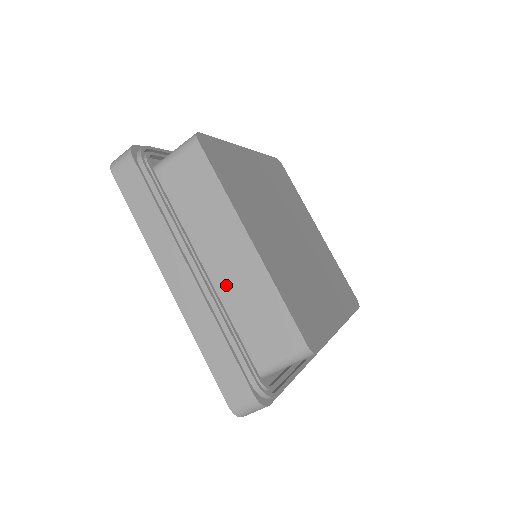
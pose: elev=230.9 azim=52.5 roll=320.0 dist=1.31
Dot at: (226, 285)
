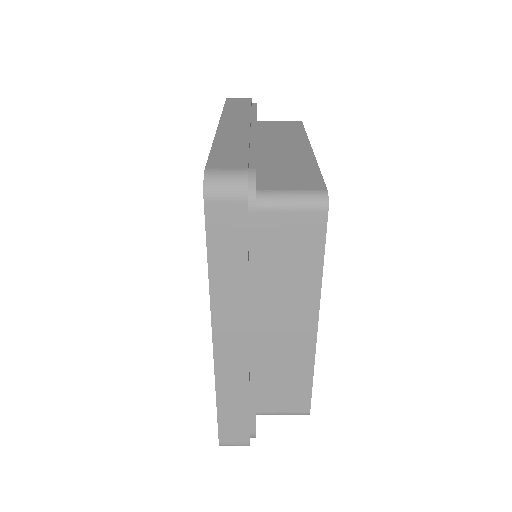
Dot at: (266, 156)
